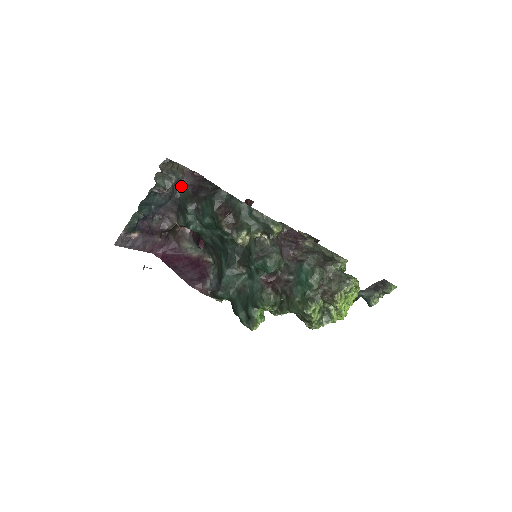
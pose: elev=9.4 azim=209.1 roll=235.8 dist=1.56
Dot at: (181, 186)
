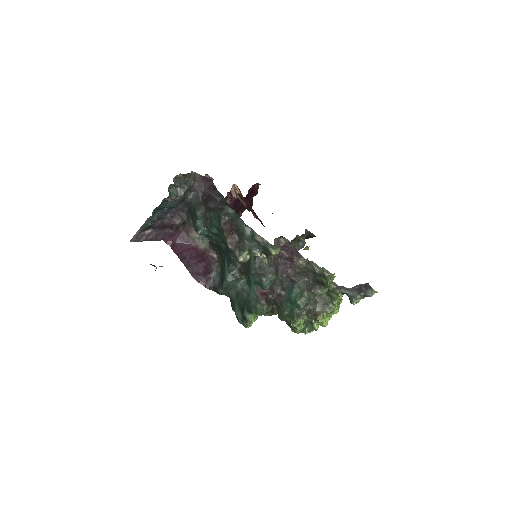
Dot at: (192, 191)
